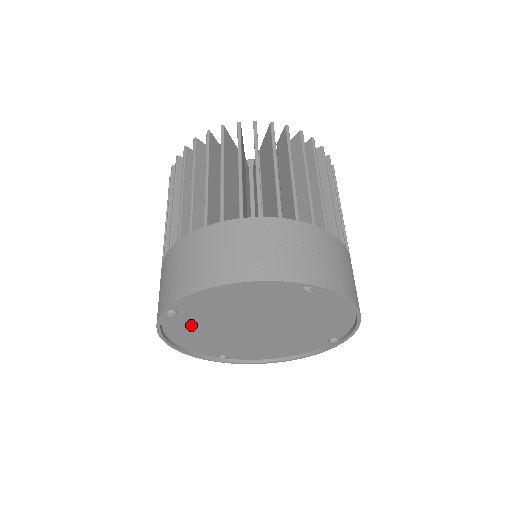
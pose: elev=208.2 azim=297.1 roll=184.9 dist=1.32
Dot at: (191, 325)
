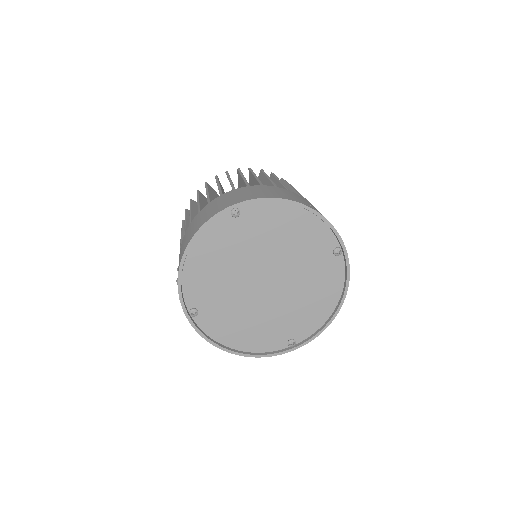
Dot at: (227, 241)
